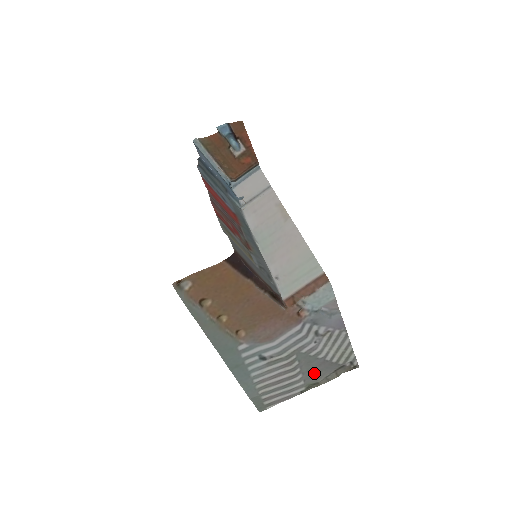
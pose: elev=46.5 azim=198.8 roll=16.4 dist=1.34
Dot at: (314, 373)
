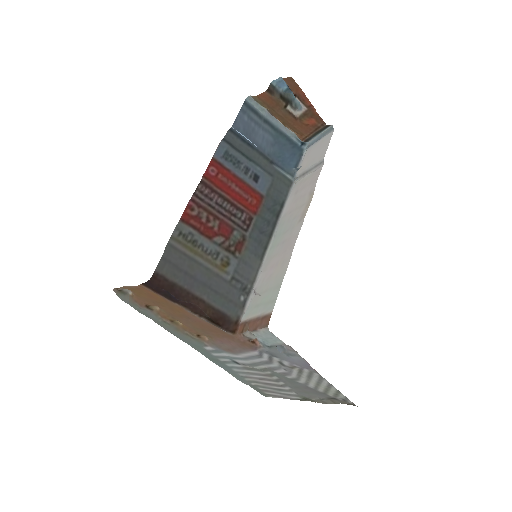
Dot at: (303, 391)
